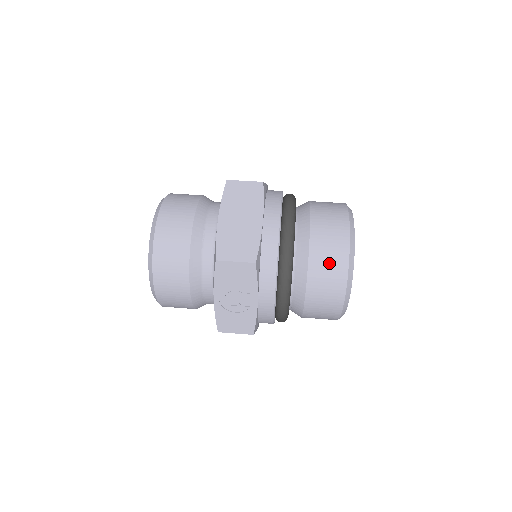
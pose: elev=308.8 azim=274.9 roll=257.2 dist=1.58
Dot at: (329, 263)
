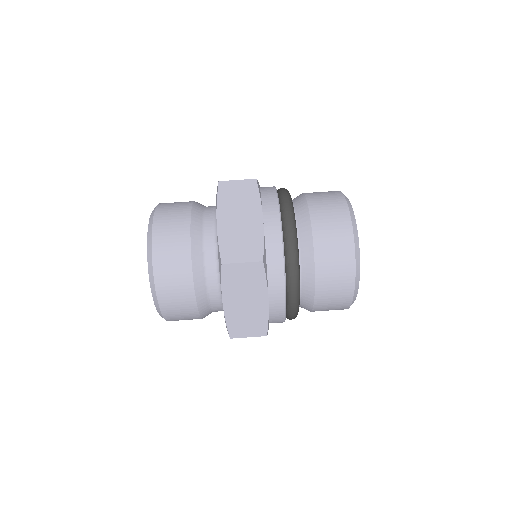
Dot at: (333, 306)
